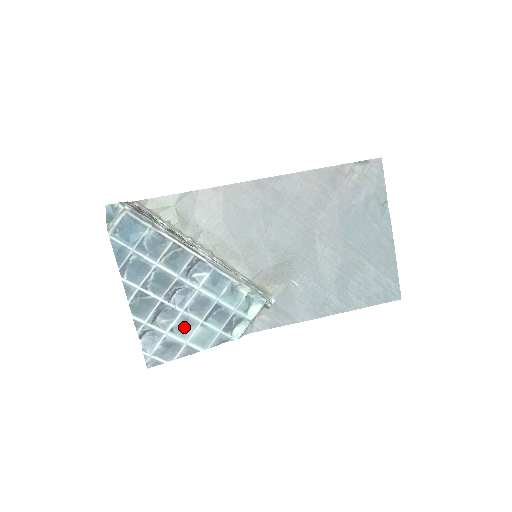
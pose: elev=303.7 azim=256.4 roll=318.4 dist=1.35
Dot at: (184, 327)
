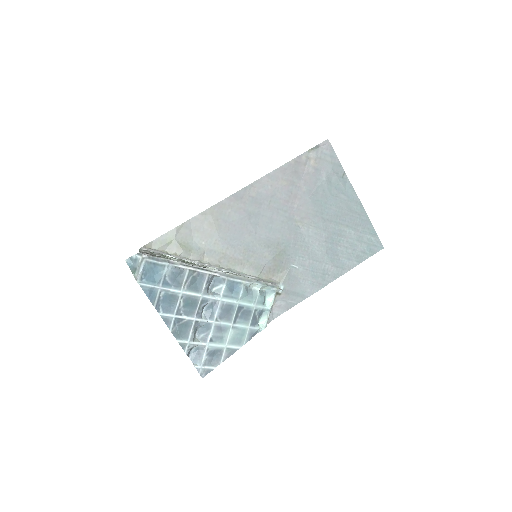
Dot at: (220, 334)
